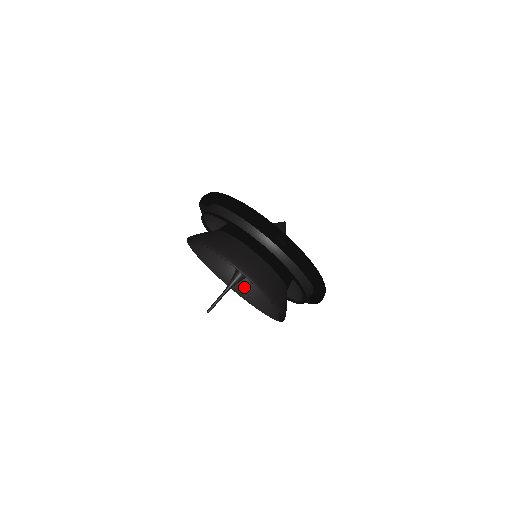
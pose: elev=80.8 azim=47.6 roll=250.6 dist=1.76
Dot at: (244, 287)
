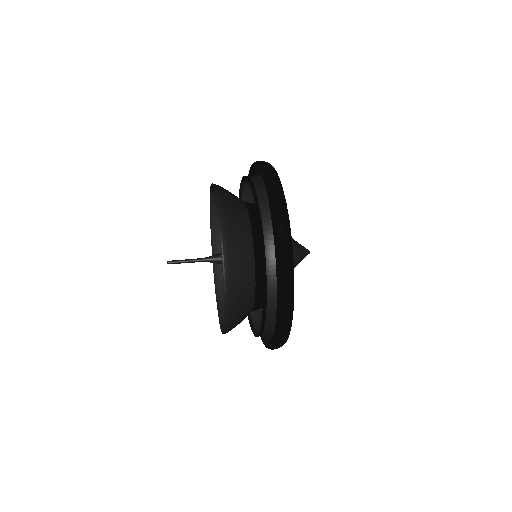
Dot at: occluded
